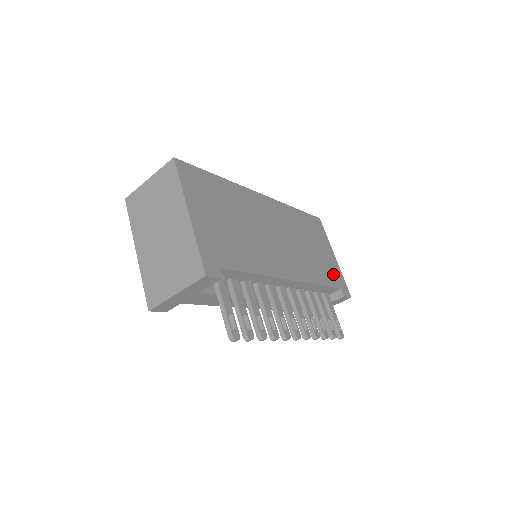
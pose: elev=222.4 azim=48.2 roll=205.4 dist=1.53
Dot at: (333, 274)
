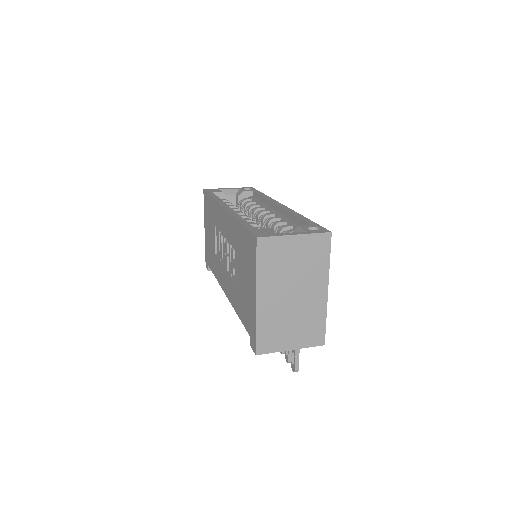
Dot at: occluded
